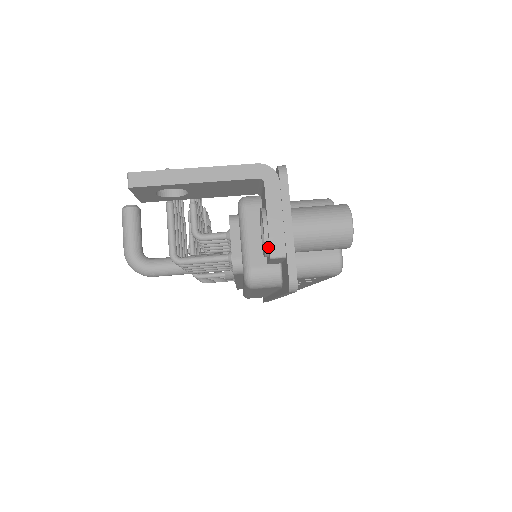
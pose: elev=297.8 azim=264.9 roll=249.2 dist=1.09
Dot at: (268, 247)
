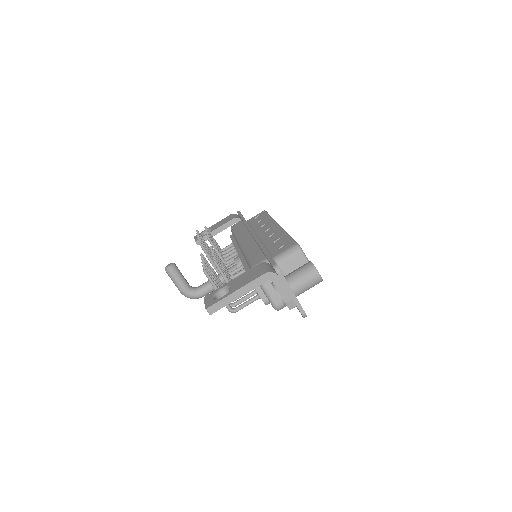
Dot at: (285, 304)
